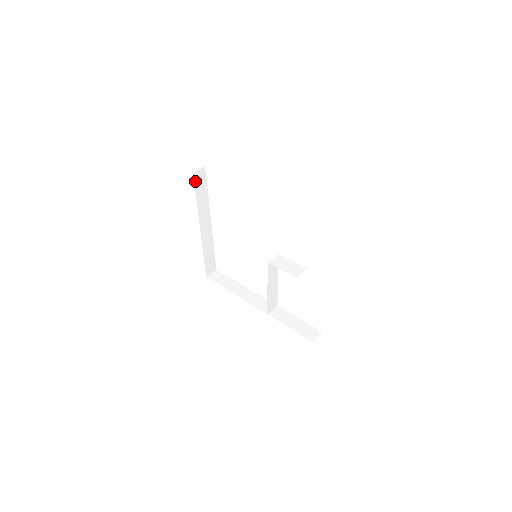
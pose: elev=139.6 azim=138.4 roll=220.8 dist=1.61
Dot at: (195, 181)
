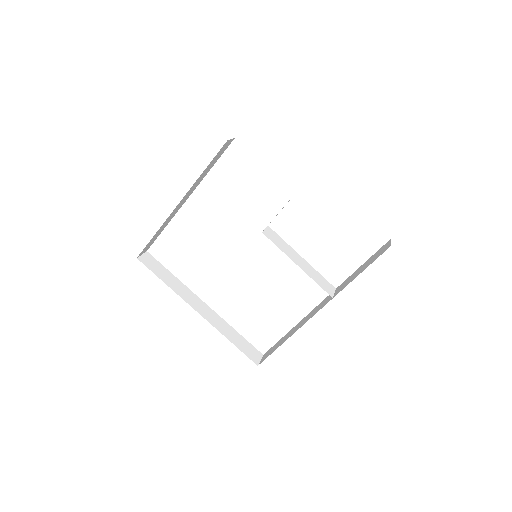
Dot at: (147, 266)
